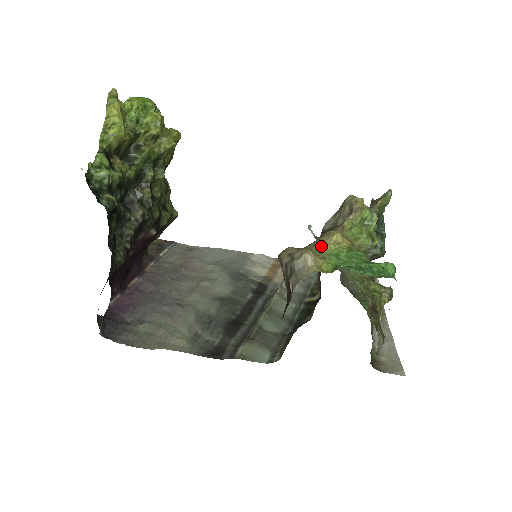
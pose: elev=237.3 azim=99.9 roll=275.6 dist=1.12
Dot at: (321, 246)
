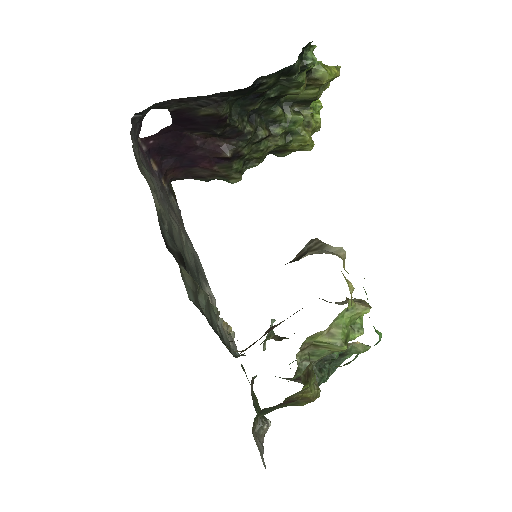
Dot at: occluded
